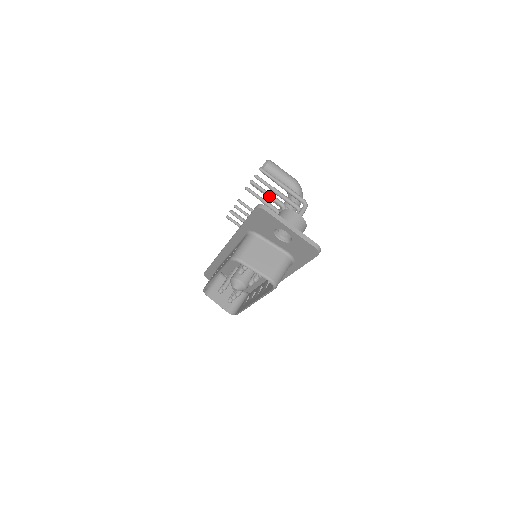
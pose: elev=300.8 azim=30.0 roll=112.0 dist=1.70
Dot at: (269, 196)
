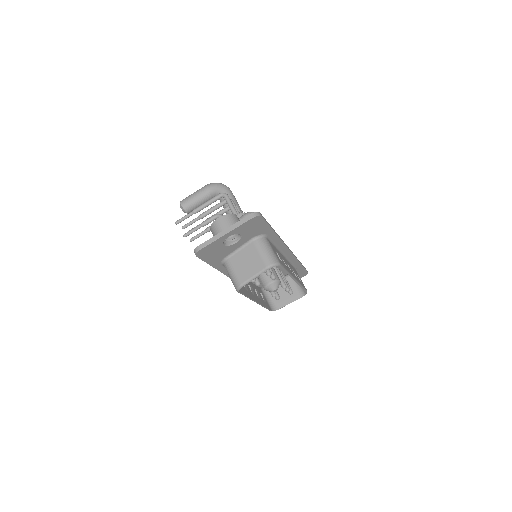
Dot at: (203, 225)
